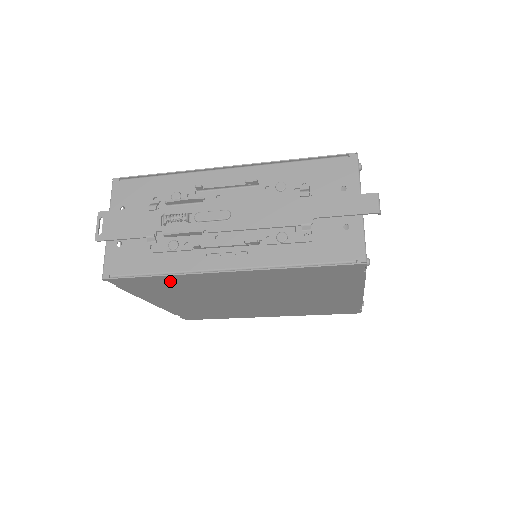
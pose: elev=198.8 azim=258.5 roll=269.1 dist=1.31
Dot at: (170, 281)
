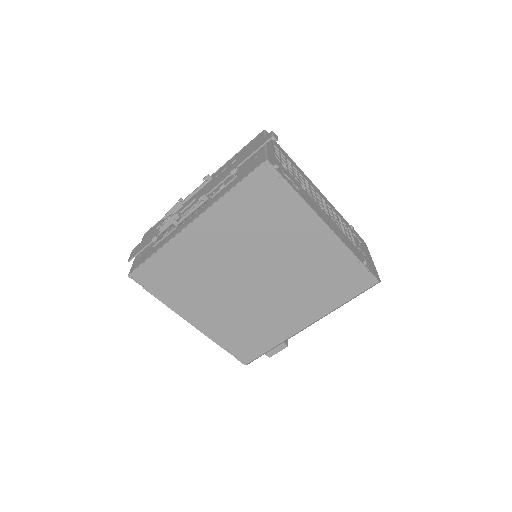
Dot at: (170, 260)
